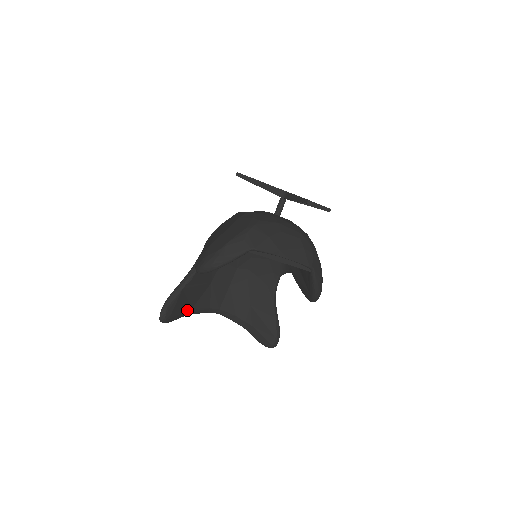
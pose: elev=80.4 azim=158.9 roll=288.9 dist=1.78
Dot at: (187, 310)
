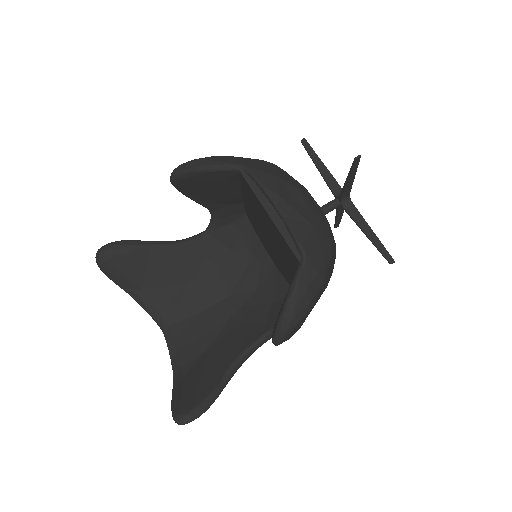
Dot at: (135, 282)
